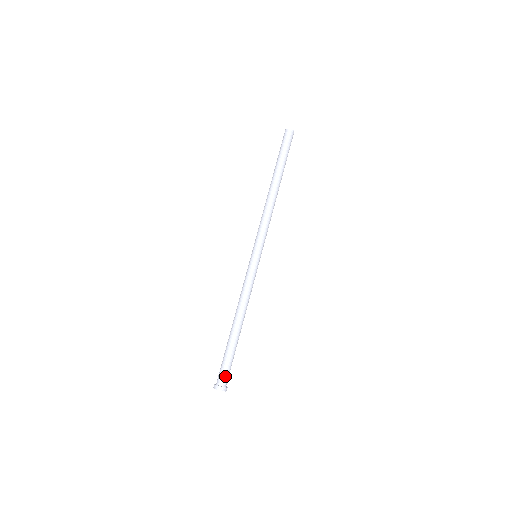
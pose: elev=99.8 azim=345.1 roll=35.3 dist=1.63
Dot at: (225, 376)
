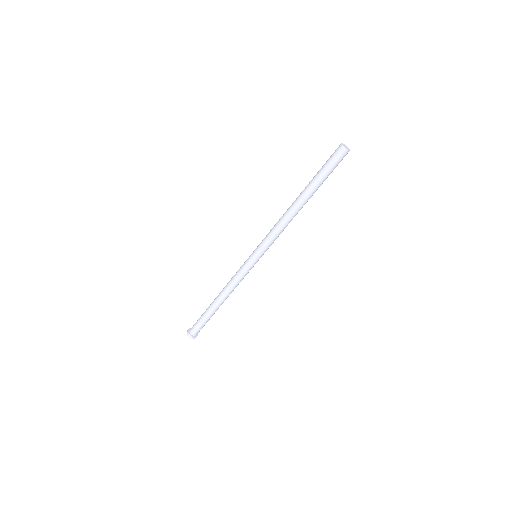
Dot at: (197, 330)
